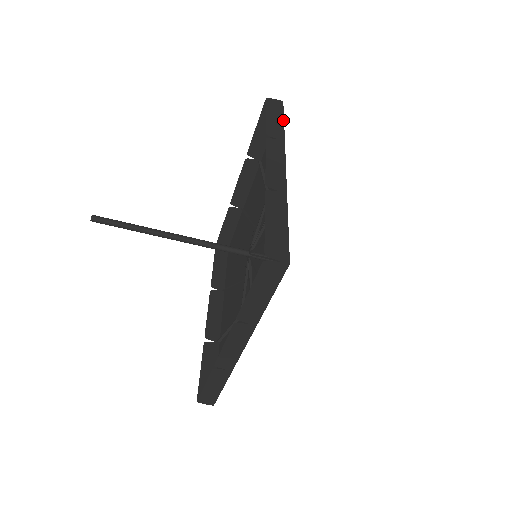
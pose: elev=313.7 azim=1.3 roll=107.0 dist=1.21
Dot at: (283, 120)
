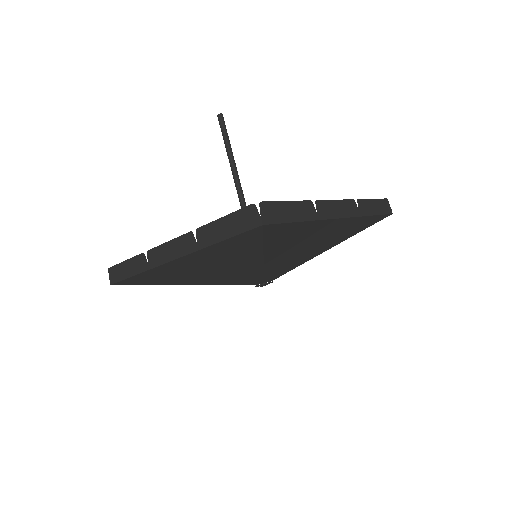
Dot at: (377, 214)
